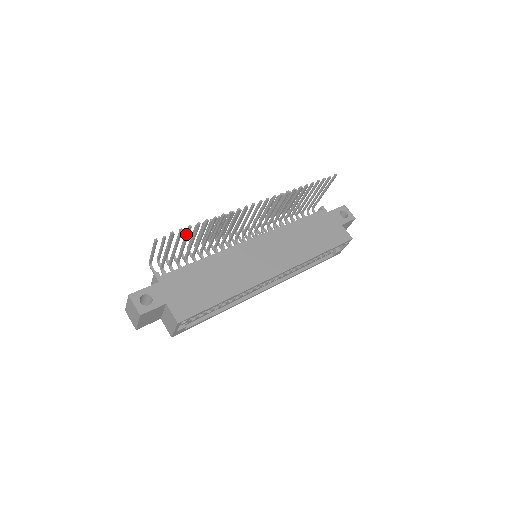
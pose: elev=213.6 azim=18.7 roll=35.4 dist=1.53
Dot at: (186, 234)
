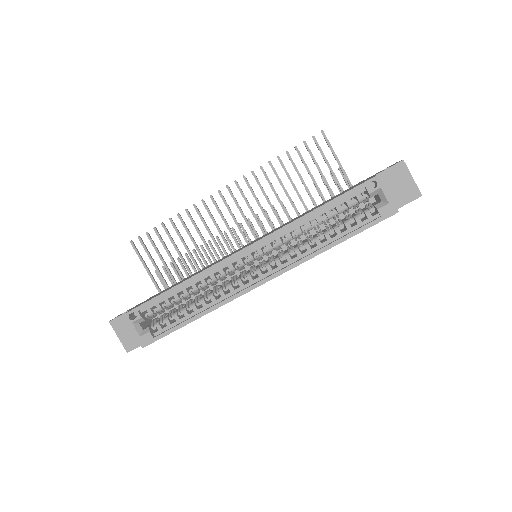
Dot at: (152, 244)
